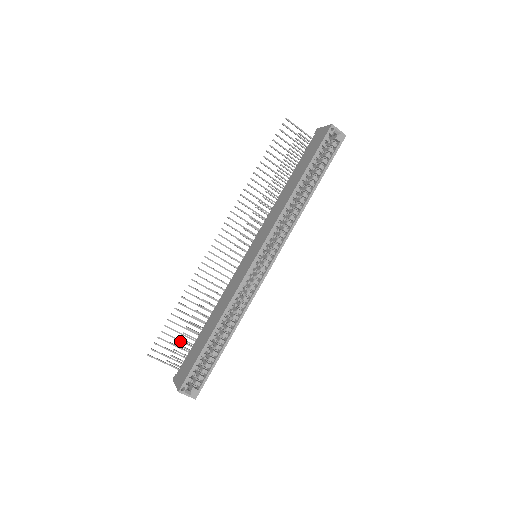
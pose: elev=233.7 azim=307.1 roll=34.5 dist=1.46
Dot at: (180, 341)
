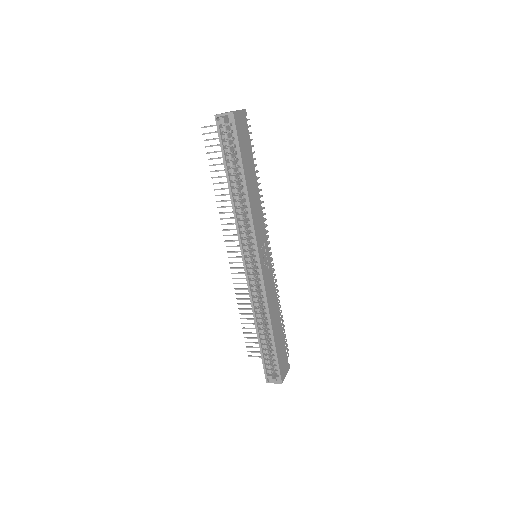
Dot at: occluded
